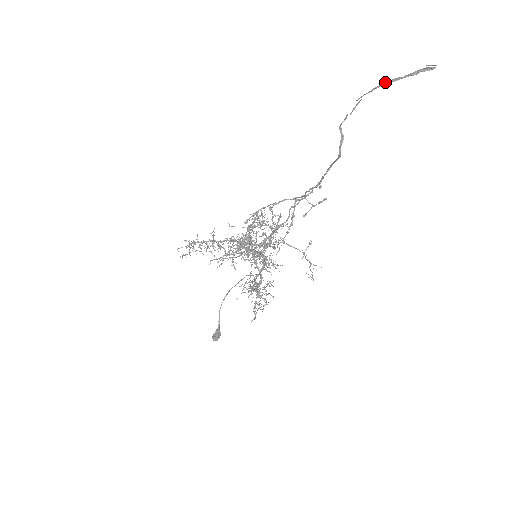
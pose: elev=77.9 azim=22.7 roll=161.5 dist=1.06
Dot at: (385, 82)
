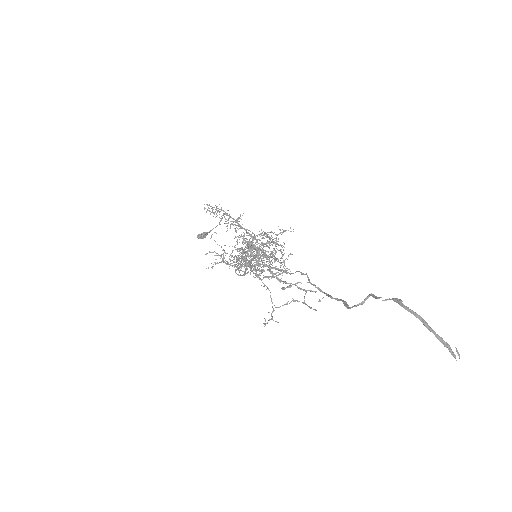
Dot at: (423, 319)
